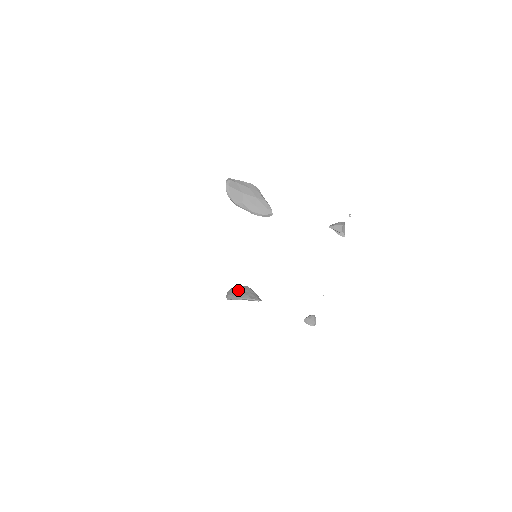
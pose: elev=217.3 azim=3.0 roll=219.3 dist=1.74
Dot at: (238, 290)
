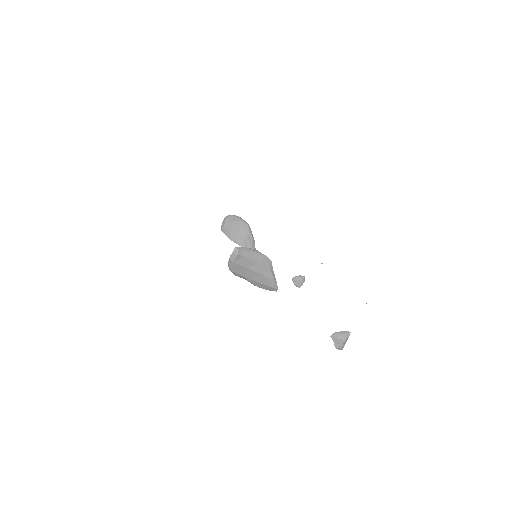
Dot at: (236, 226)
